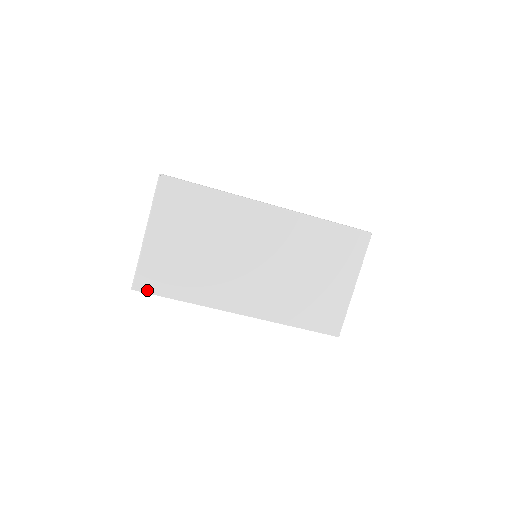
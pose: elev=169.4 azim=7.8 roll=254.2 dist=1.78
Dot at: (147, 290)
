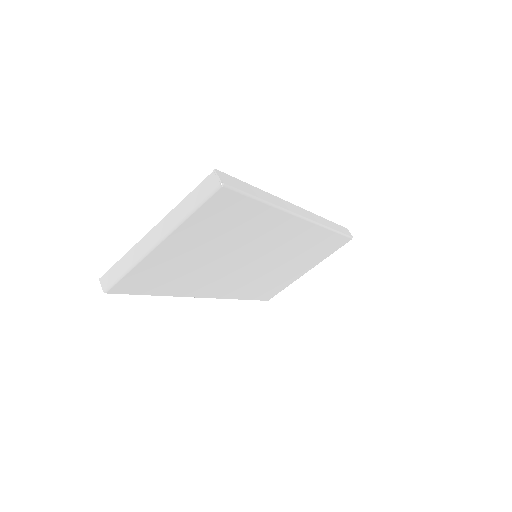
Dot at: (124, 291)
